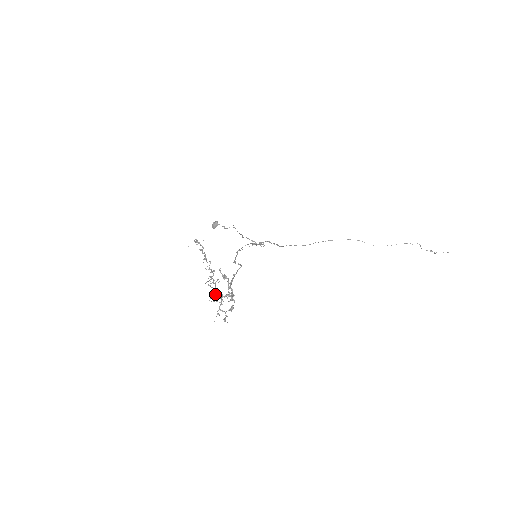
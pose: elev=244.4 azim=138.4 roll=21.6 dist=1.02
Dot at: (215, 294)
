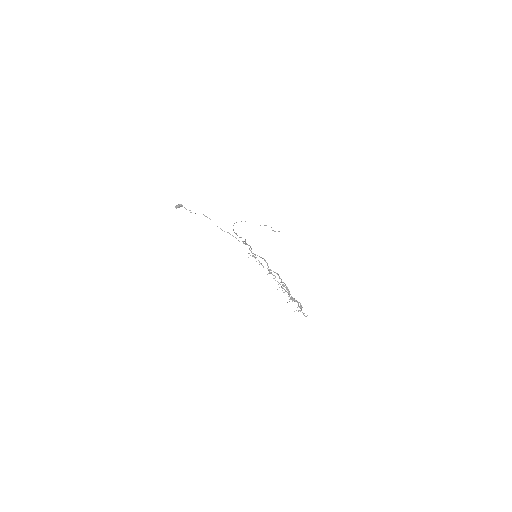
Dot at: (293, 300)
